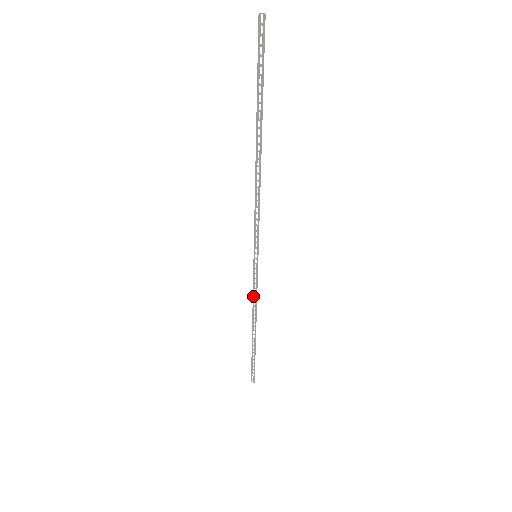
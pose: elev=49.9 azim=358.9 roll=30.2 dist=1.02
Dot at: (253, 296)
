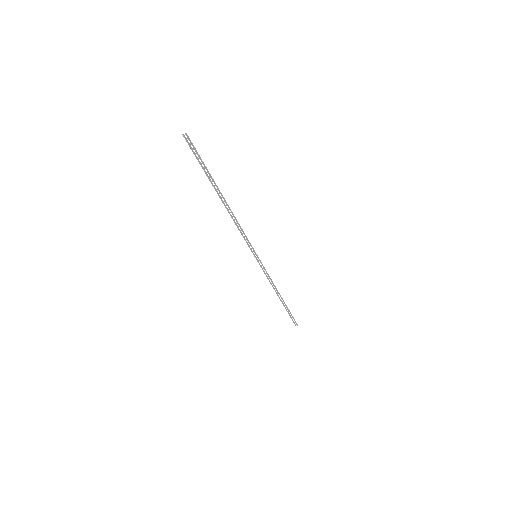
Dot at: (267, 278)
